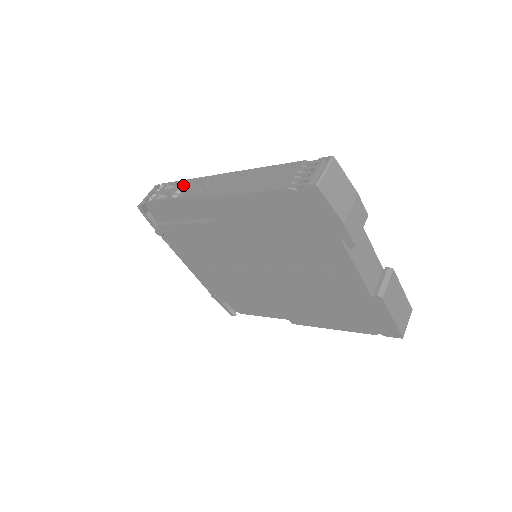
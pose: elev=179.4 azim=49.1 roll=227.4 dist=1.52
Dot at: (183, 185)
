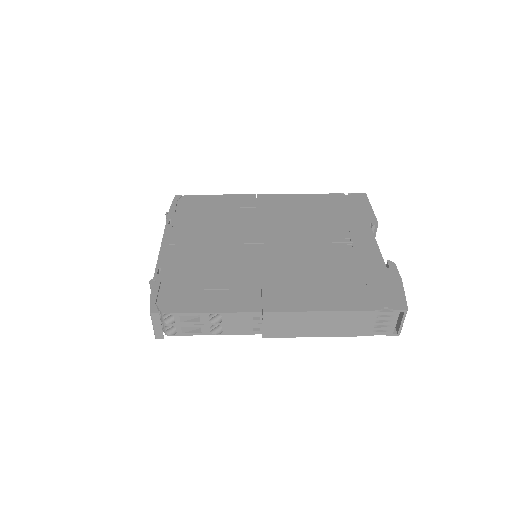
Dot at: (212, 318)
